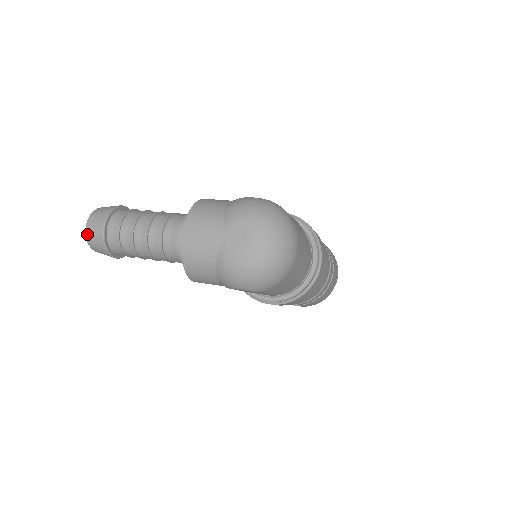
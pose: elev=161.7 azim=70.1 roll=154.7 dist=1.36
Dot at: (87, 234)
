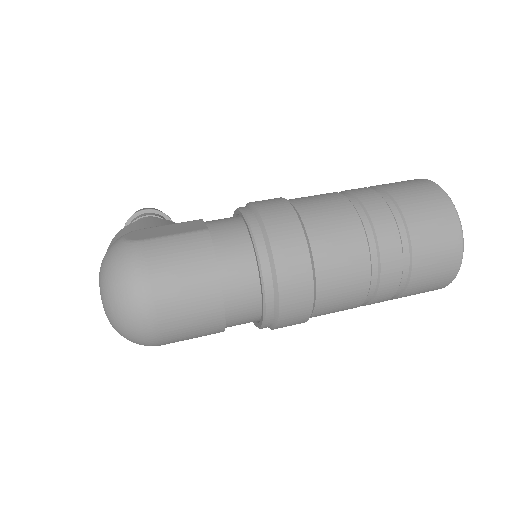
Dot at: occluded
